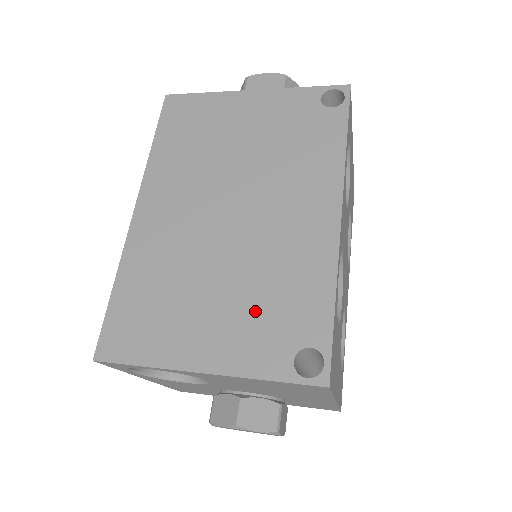
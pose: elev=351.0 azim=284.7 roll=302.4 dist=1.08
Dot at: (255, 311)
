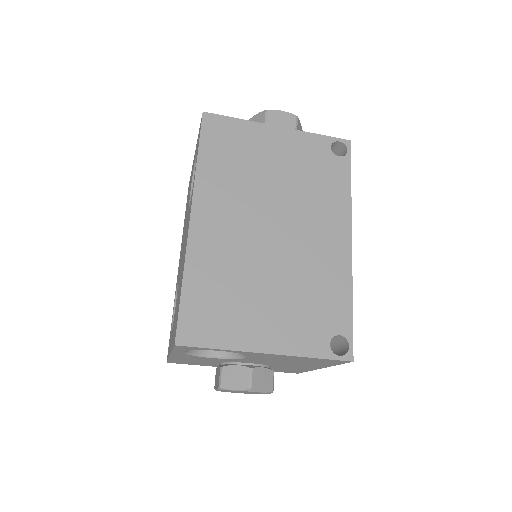
Dot at: (300, 308)
